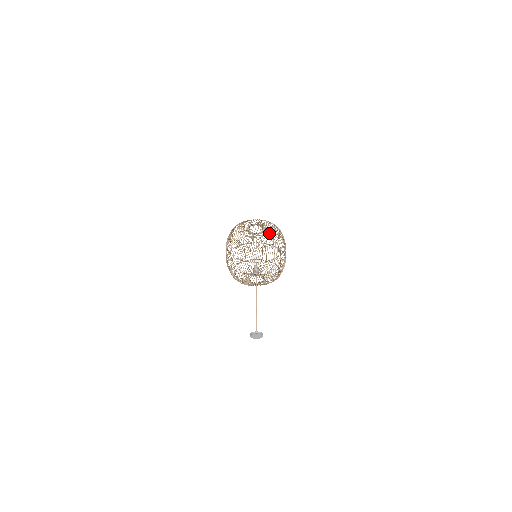
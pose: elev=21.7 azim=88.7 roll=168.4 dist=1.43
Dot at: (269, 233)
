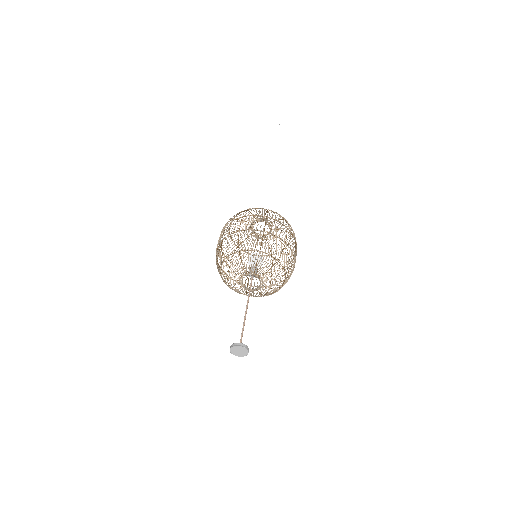
Dot at: (249, 218)
